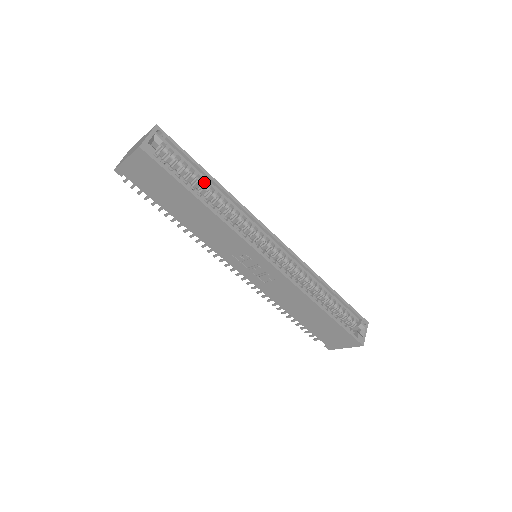
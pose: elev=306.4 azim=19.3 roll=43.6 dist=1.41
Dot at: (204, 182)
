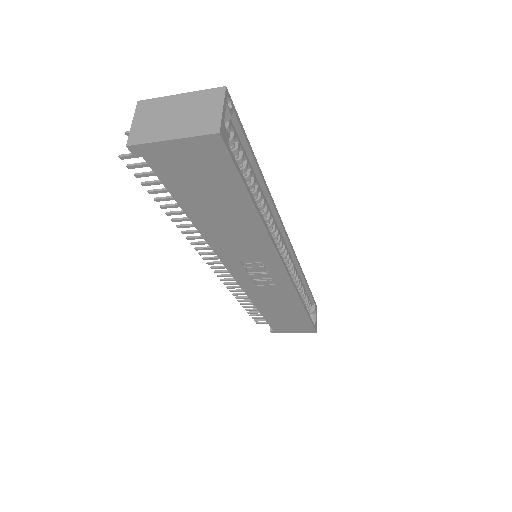
Dot at: occluded
